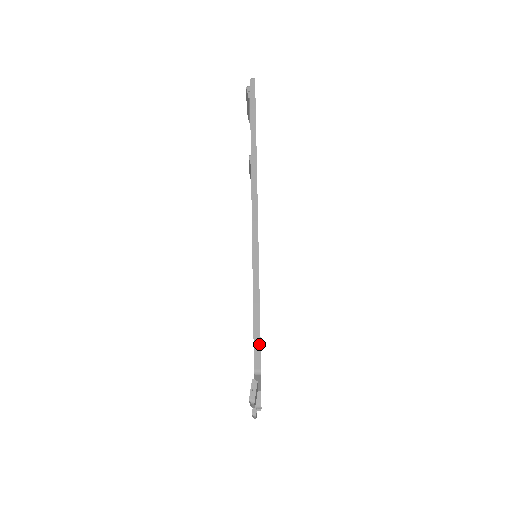
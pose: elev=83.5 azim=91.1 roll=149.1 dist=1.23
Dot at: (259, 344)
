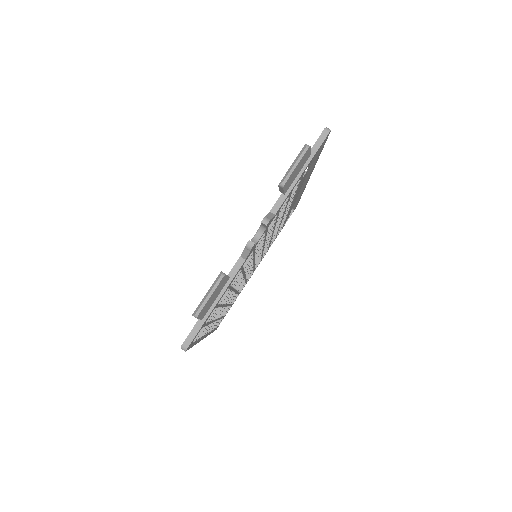
Dot at: occluded
